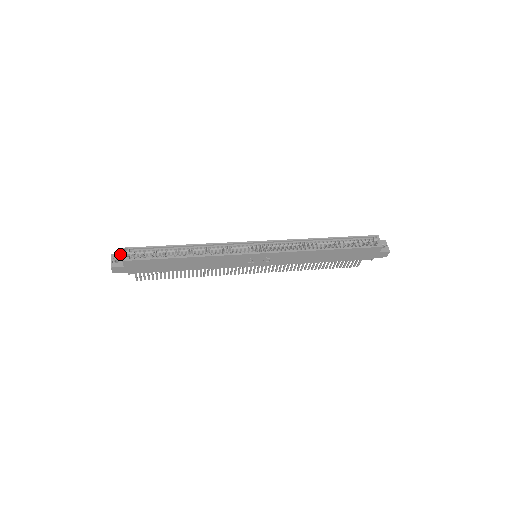
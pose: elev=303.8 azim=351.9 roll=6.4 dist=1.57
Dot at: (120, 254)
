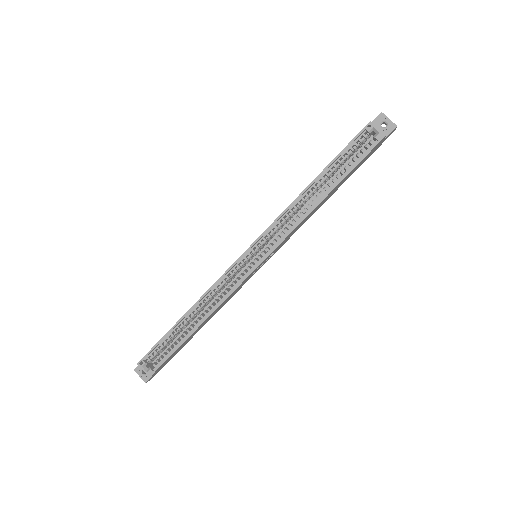
Dot at: occluded
